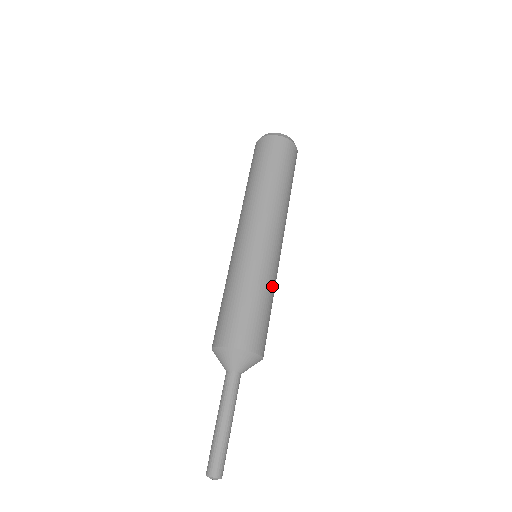
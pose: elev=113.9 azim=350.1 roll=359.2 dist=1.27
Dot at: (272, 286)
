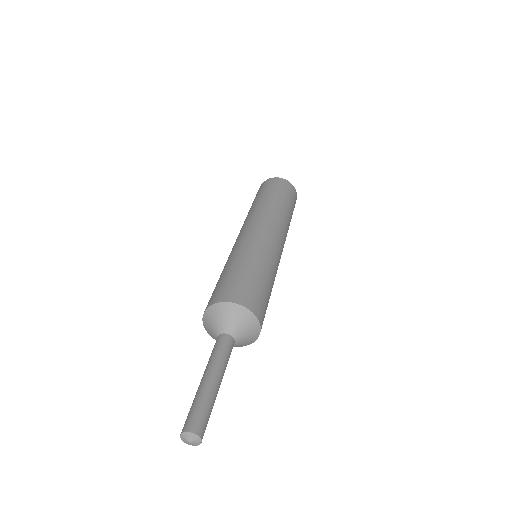
Dot at: (255, 256)
